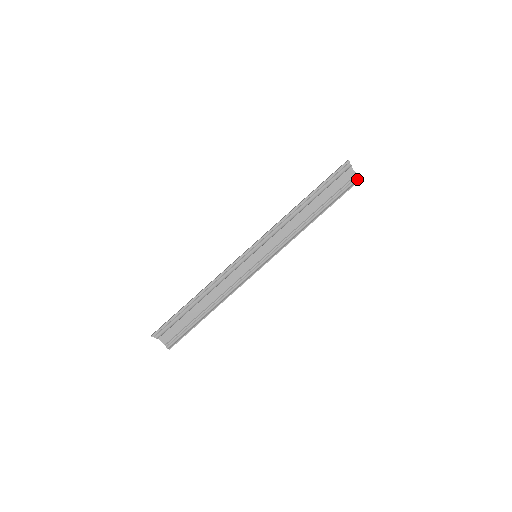
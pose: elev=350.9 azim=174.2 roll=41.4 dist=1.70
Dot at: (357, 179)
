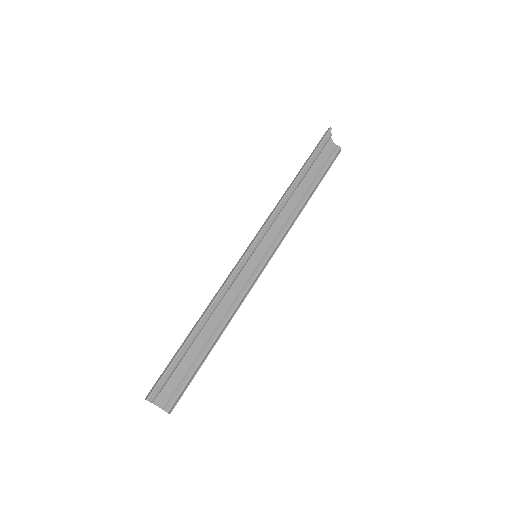
Dot at: (339, 150)
